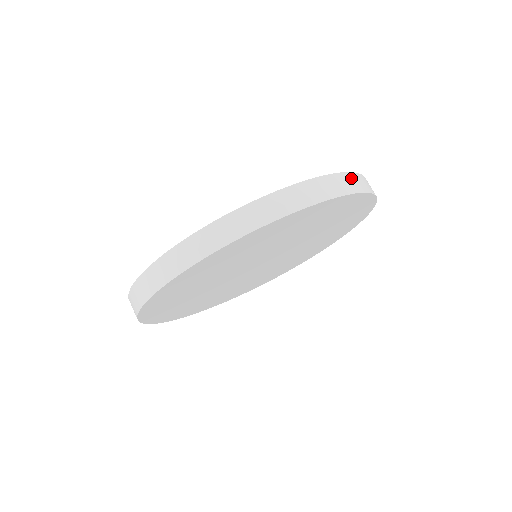
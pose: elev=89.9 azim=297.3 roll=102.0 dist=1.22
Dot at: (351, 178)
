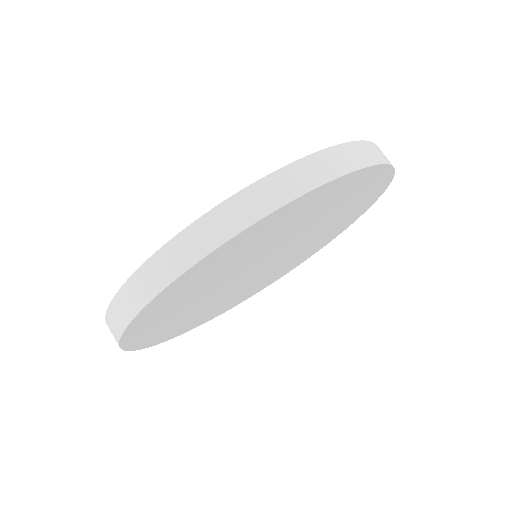
Dot at: occluded
